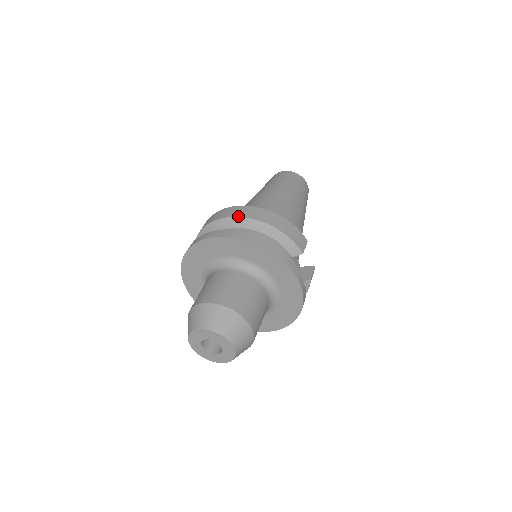
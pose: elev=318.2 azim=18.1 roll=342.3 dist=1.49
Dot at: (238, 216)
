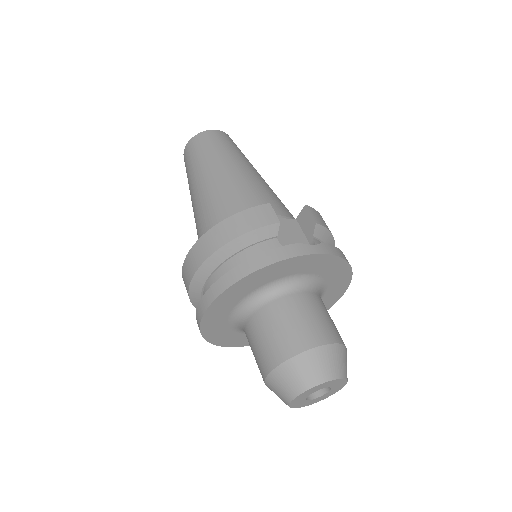
Dot at: (195, 271)
